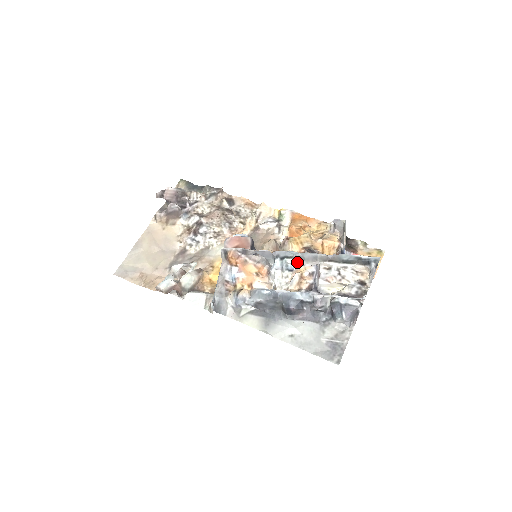
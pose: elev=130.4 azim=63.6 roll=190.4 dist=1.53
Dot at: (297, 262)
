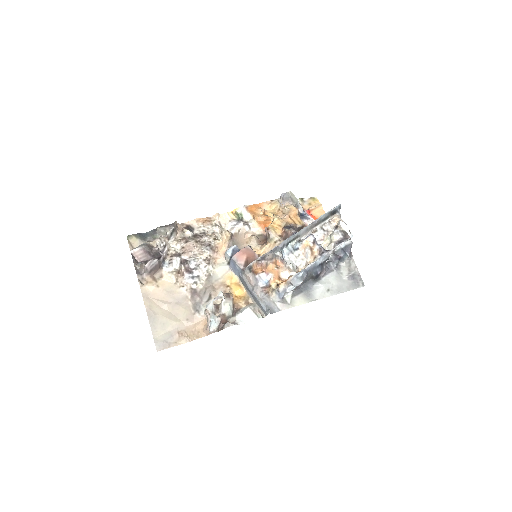
Dot at: (297, 241)
